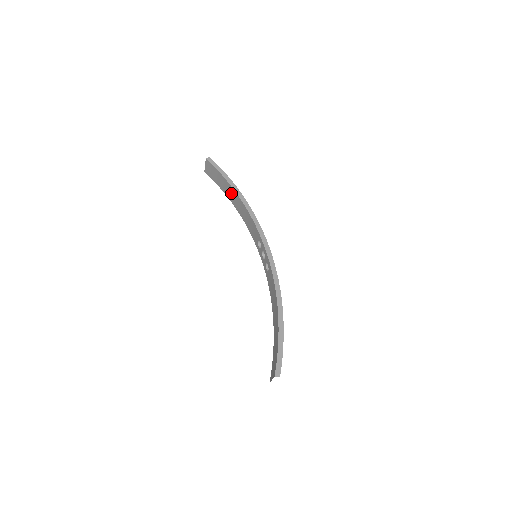
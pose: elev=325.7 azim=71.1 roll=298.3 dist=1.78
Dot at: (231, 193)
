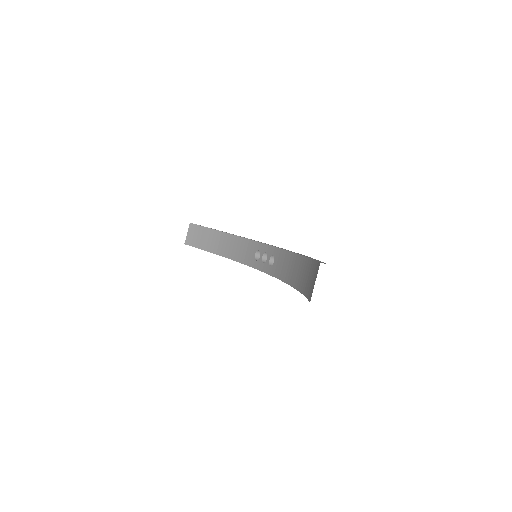
Dot at: (218, 241)
